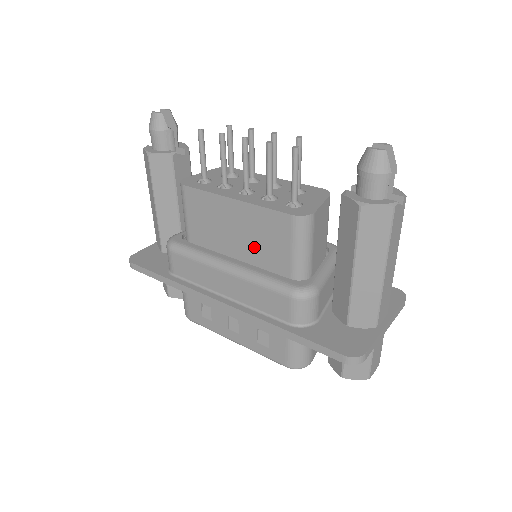
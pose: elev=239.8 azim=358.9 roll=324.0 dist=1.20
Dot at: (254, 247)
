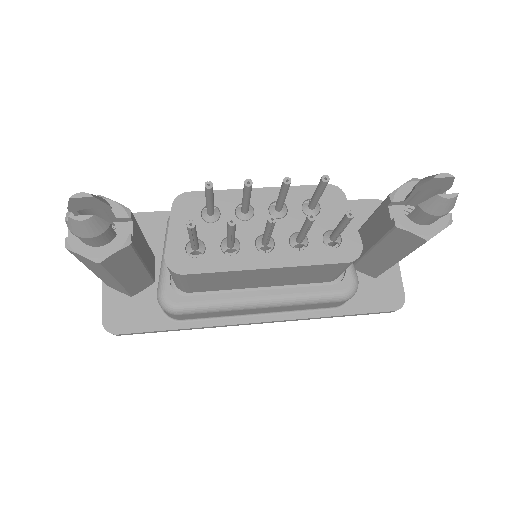
Dot at: (288, 280)
